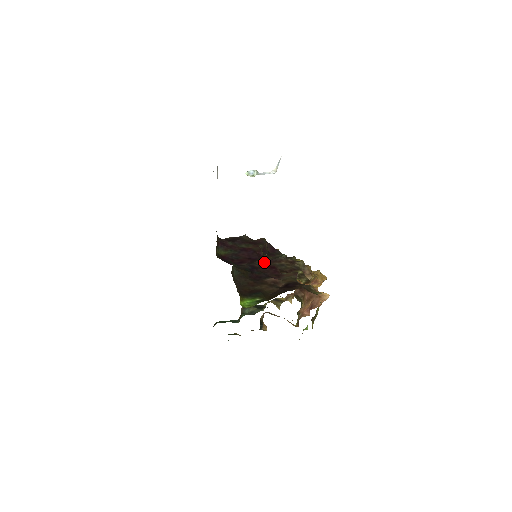
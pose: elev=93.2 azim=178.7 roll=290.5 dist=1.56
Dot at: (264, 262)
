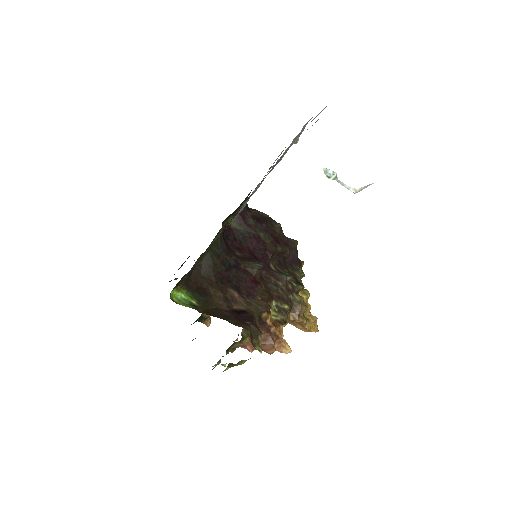
Dot at: (254, 269)
